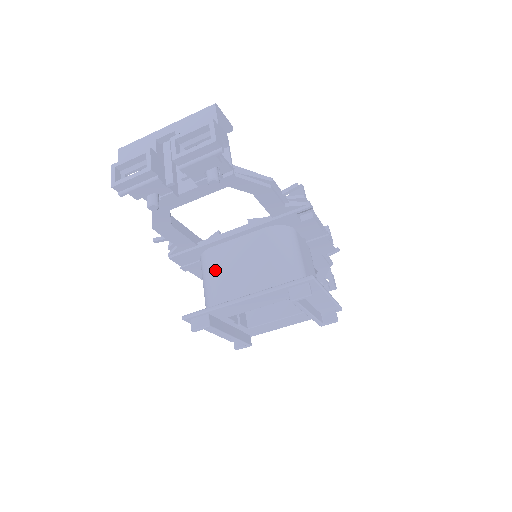
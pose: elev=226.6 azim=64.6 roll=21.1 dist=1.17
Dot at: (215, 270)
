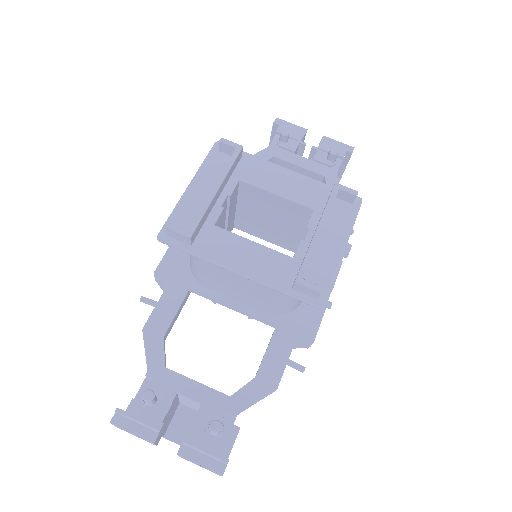
Dot at: occluded
